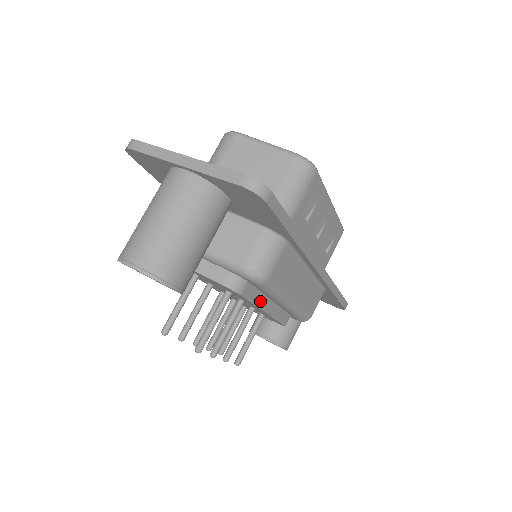
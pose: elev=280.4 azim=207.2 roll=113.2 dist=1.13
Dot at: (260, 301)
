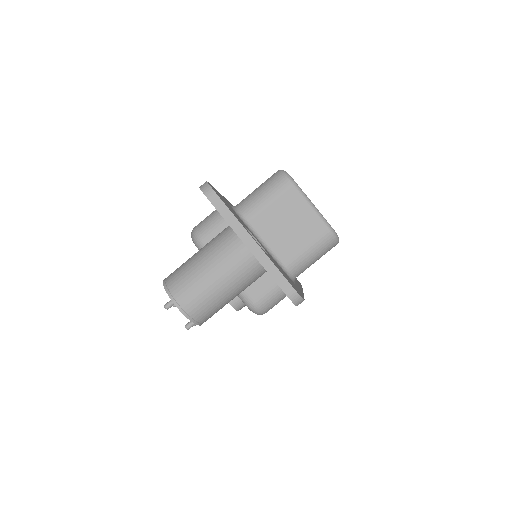
Dot at: occluded
